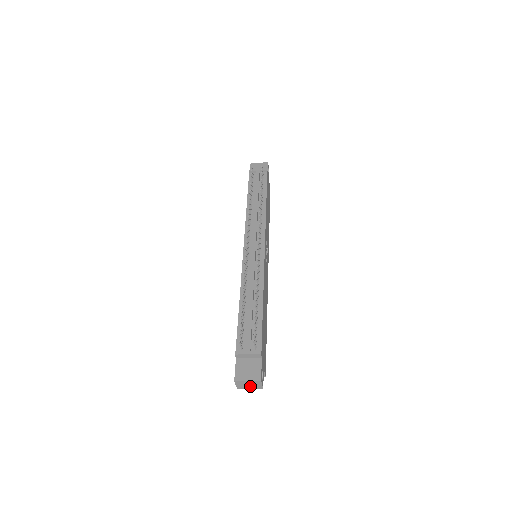
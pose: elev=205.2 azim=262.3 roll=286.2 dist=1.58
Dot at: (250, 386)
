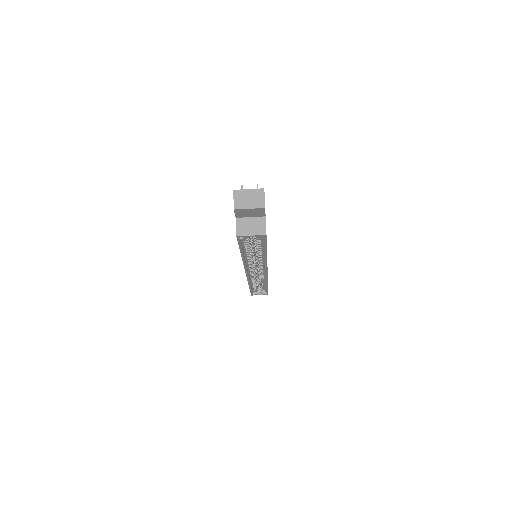
Dot at: (250, 203)
